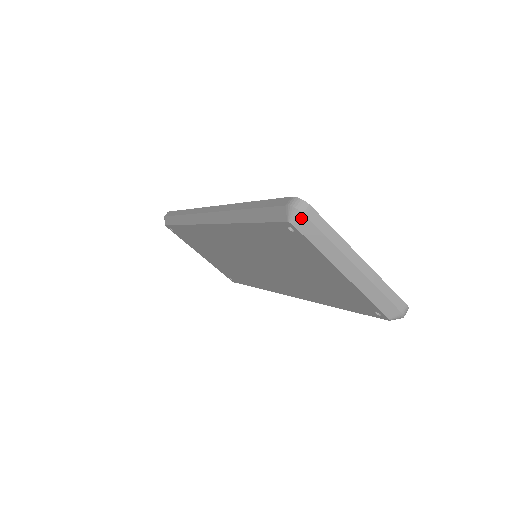
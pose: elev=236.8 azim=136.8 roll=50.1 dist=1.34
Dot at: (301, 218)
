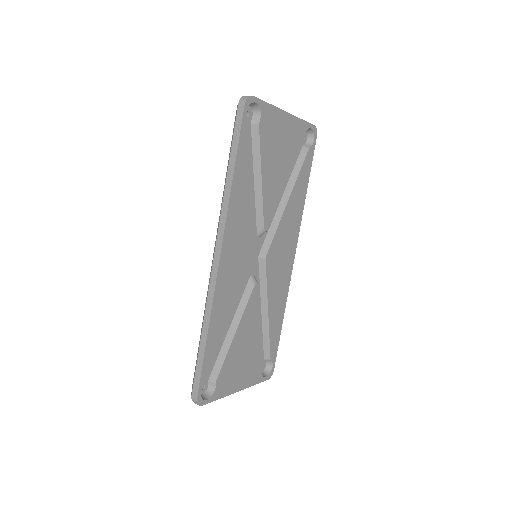
Dot at: occluded
